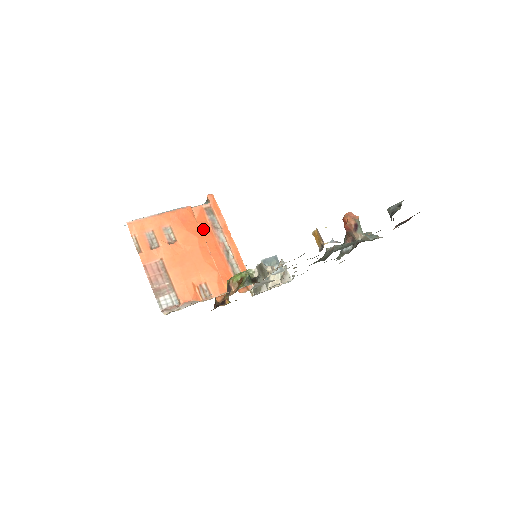
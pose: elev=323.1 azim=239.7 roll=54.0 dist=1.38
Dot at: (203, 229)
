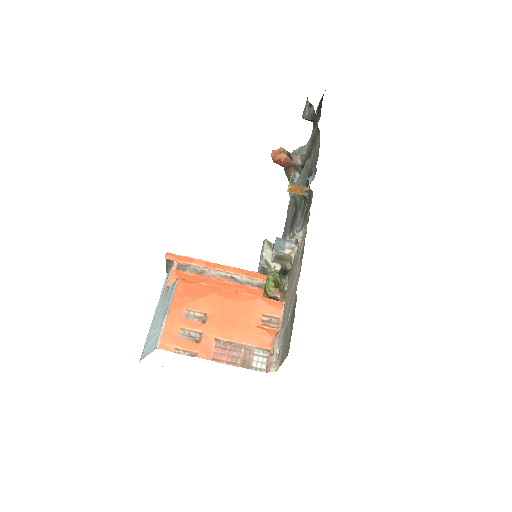
Dot at: occluded
